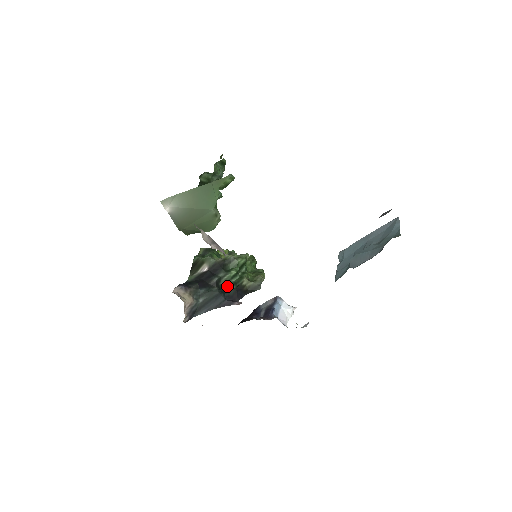
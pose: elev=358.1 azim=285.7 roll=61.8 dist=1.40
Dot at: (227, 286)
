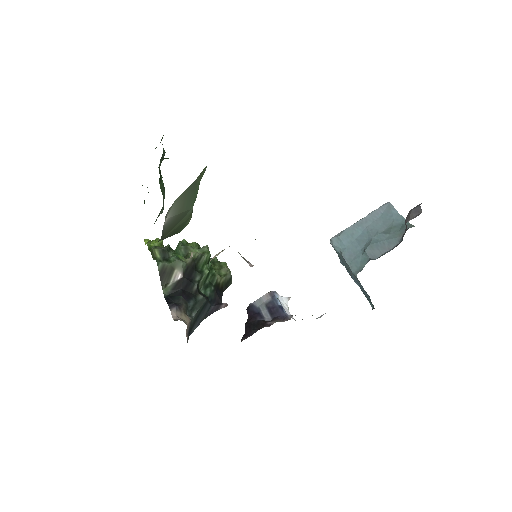
Dot at: (206, 289)
